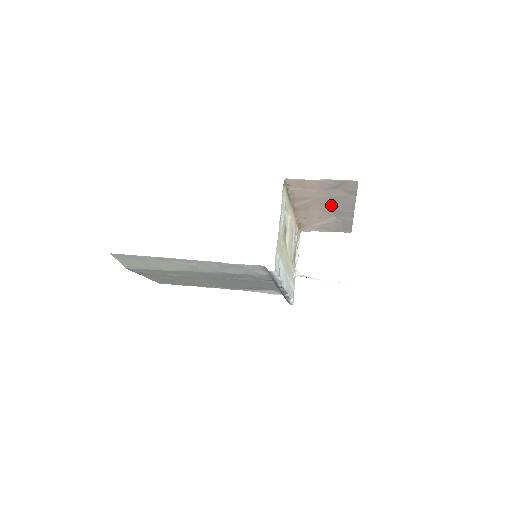
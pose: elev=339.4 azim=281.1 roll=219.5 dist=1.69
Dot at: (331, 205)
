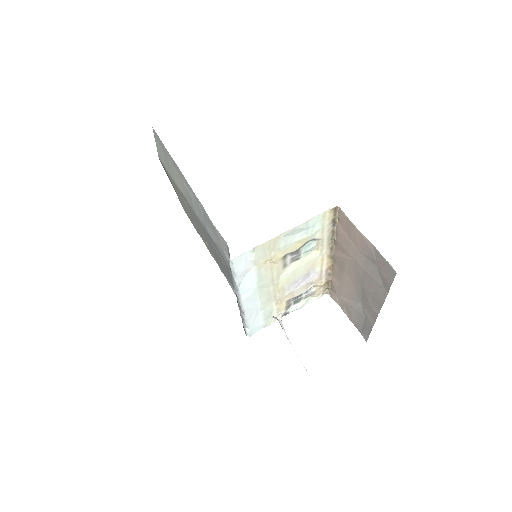
Dot at: (363, 284)
